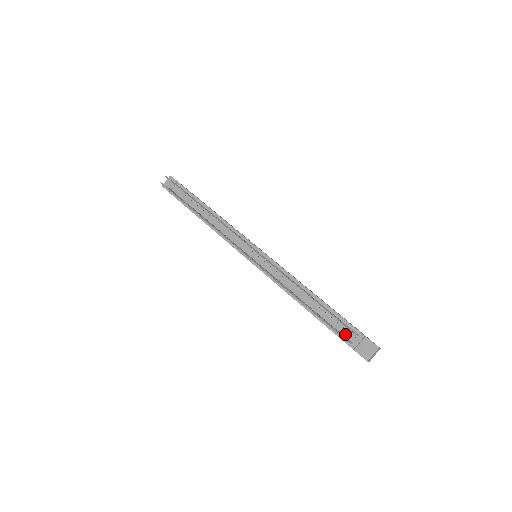
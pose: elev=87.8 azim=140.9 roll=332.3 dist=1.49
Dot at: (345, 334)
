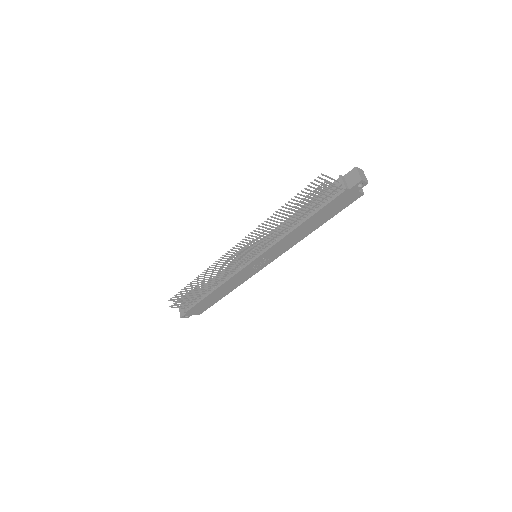
Dot at: (333, 193)
